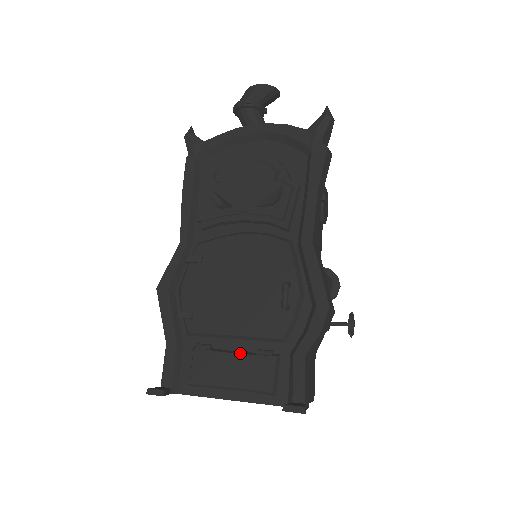
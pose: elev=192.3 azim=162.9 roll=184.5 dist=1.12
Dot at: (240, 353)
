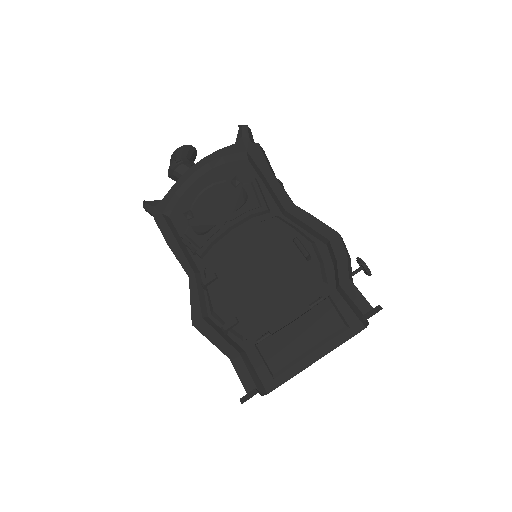
Dot at: (297, 318)
